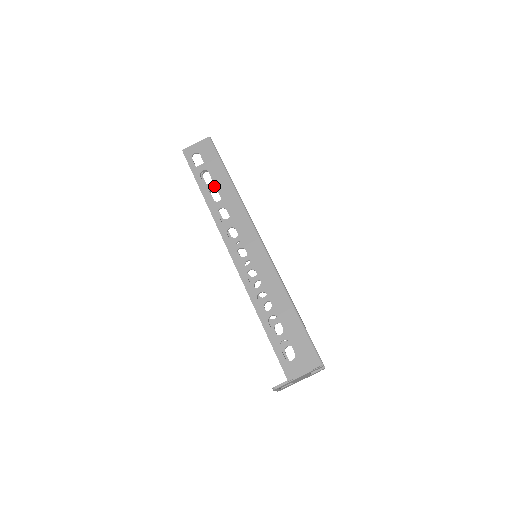
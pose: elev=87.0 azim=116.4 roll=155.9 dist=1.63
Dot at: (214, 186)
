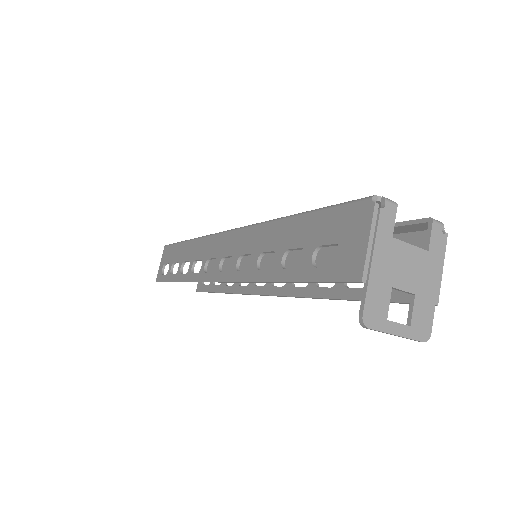
Dot at: (181, 263)
